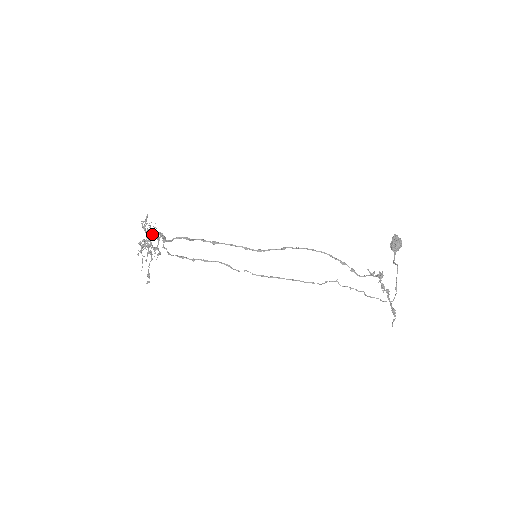
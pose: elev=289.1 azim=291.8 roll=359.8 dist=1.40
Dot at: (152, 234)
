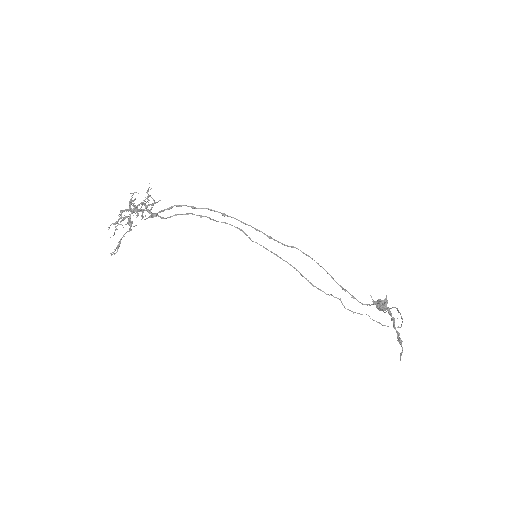
Dot at: (144, 203)
